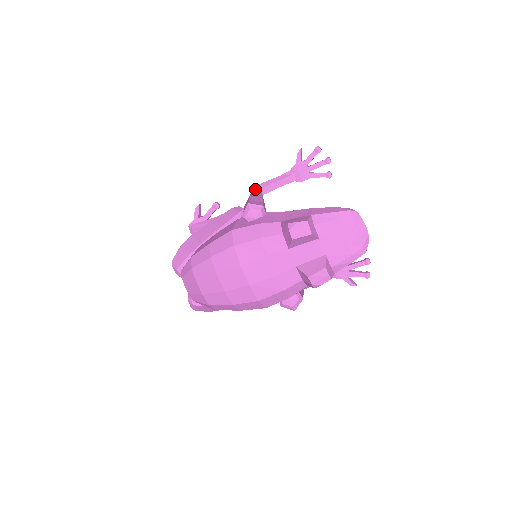
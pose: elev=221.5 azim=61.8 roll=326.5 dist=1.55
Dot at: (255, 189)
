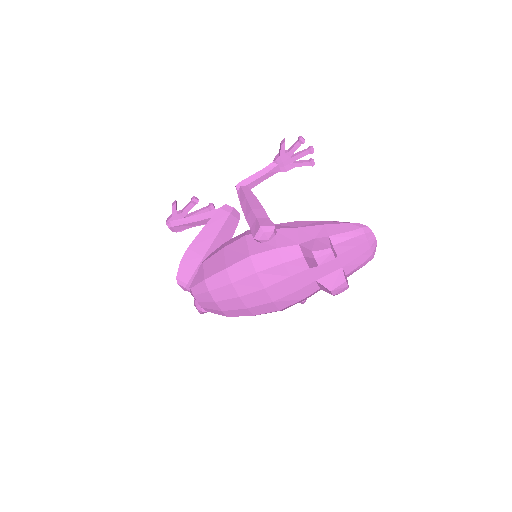
Dot at: (241, 187)
